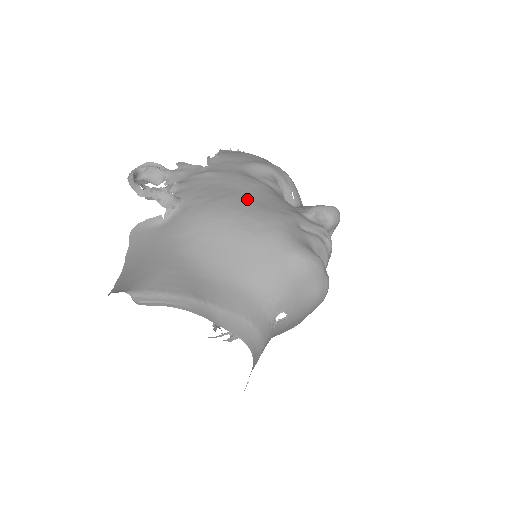
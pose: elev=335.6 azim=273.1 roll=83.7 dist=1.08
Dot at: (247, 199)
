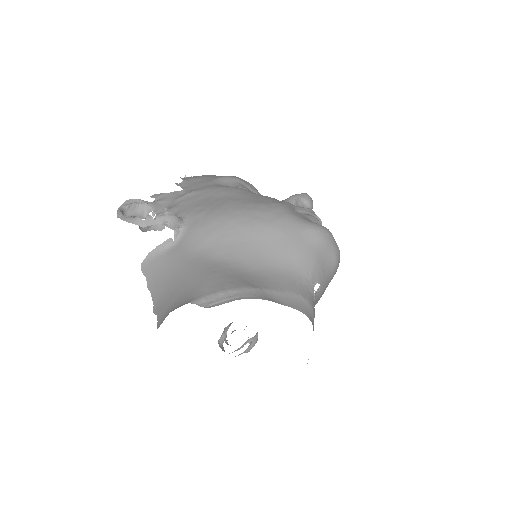
Dot at: (243, 200)
